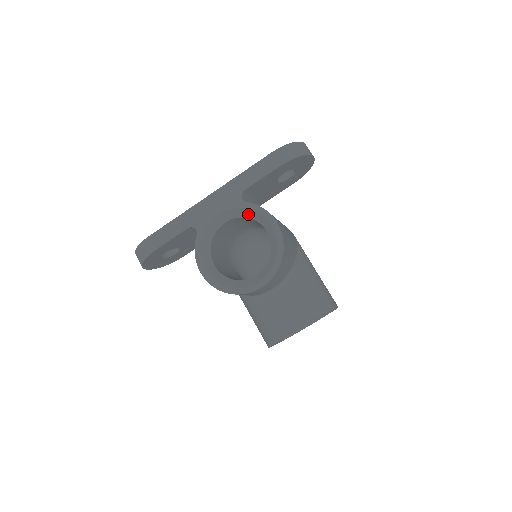
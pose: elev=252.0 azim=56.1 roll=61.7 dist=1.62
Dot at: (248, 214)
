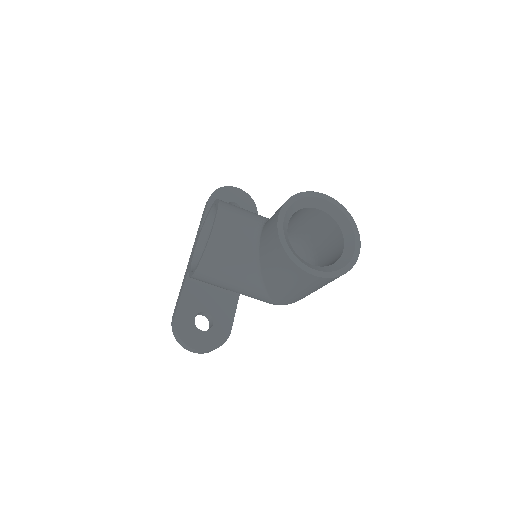
Dot at: (207, 229)
